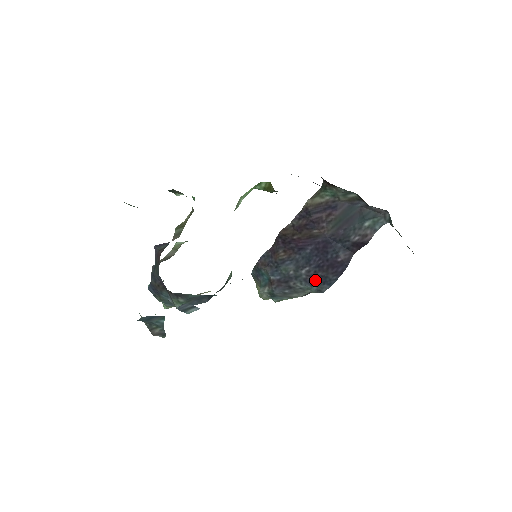
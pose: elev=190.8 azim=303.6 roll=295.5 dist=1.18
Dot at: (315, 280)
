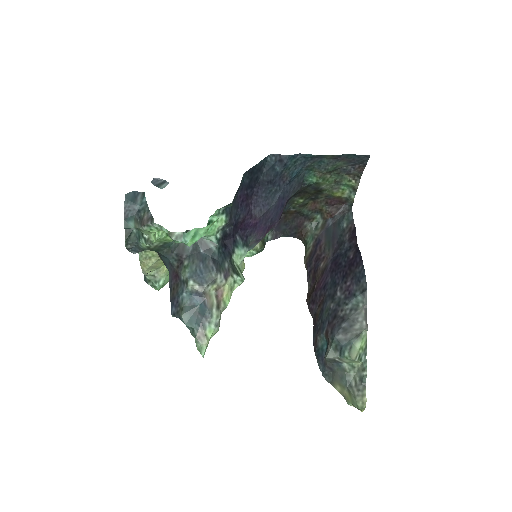
Dot at: (352, 288)
